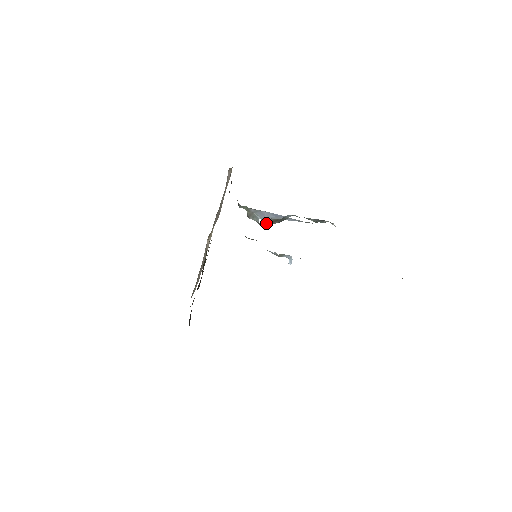
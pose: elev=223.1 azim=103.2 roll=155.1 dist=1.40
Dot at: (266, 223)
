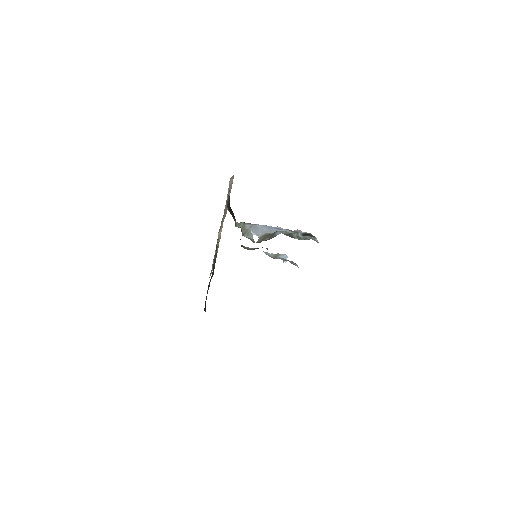
Dot at: (259, 239)
